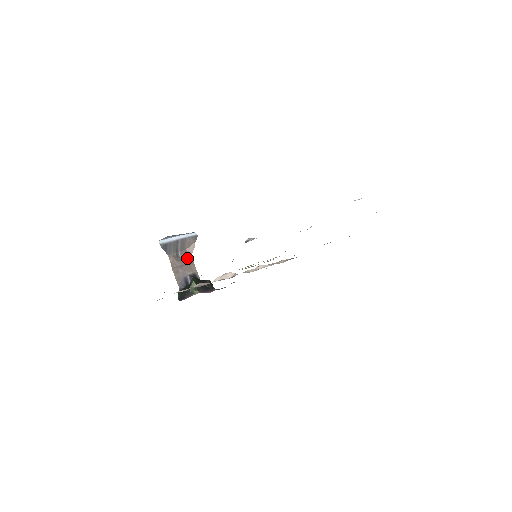
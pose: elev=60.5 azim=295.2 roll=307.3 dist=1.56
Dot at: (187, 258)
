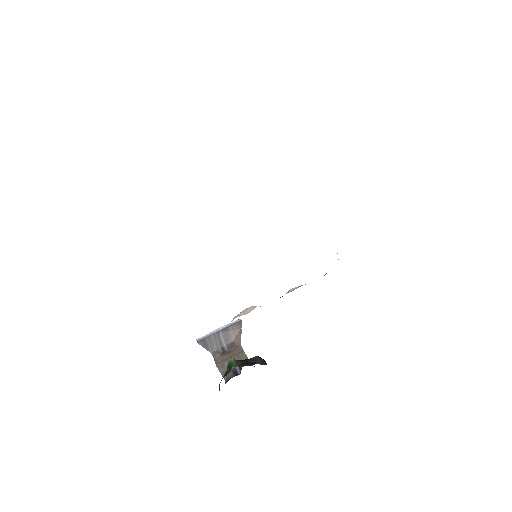
Dot at: (235, 349)
